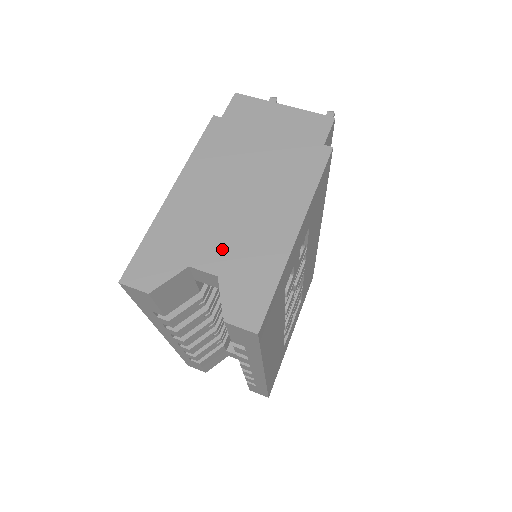
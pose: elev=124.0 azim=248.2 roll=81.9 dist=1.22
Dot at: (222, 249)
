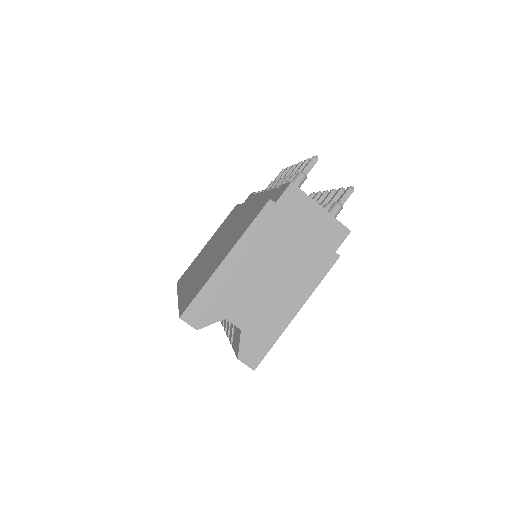
Dot at: (248, 312)
